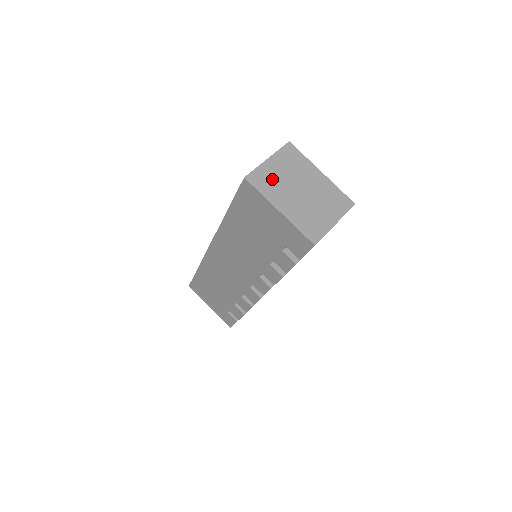
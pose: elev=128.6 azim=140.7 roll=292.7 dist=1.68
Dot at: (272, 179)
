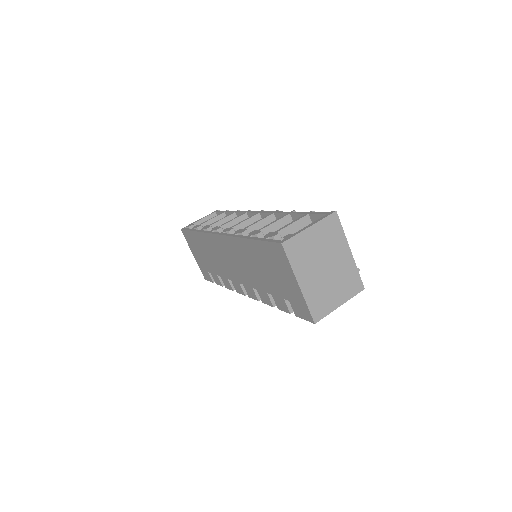
Dot at: (305, 250)
